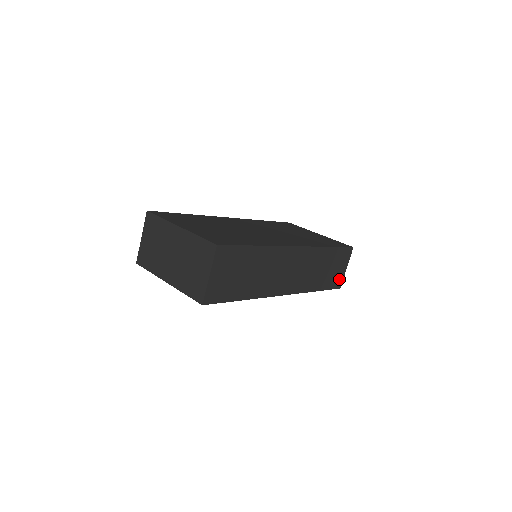
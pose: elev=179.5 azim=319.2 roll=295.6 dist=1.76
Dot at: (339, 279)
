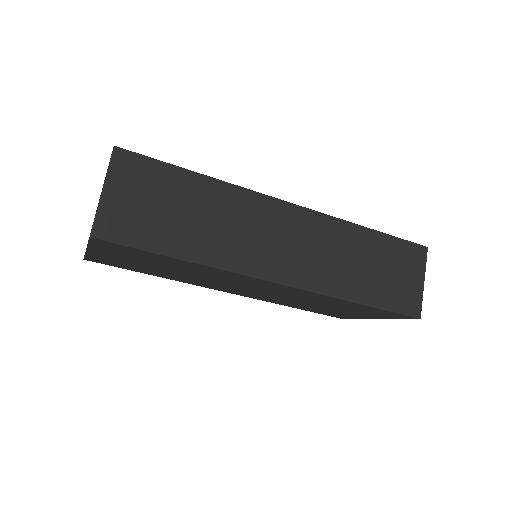
Dot at: (411, 299)
